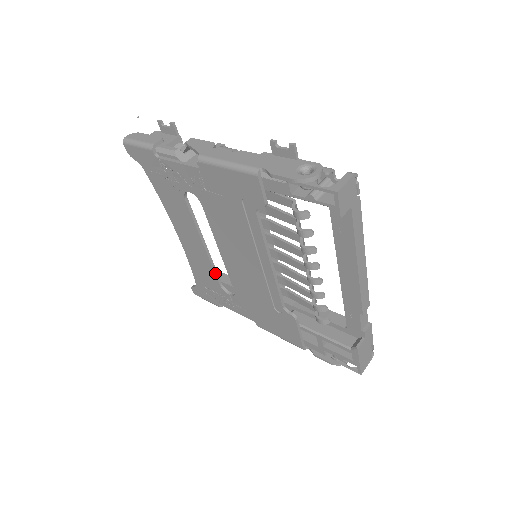
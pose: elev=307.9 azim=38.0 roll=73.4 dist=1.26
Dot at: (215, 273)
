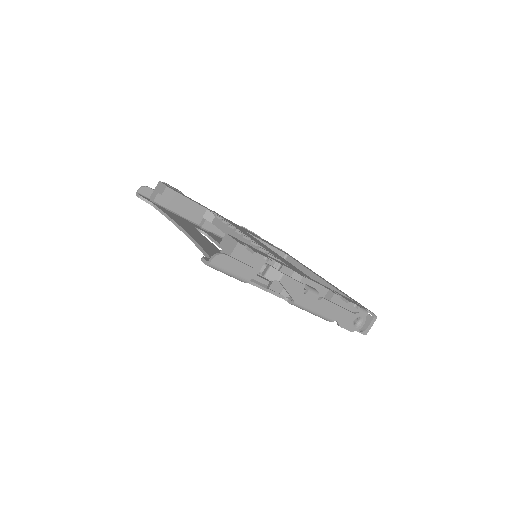
Dot at: occluded
